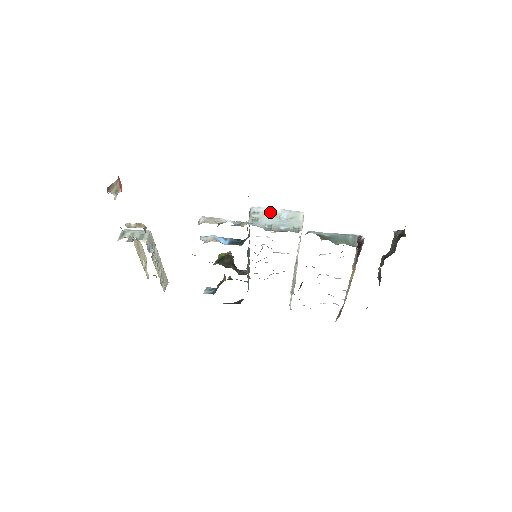
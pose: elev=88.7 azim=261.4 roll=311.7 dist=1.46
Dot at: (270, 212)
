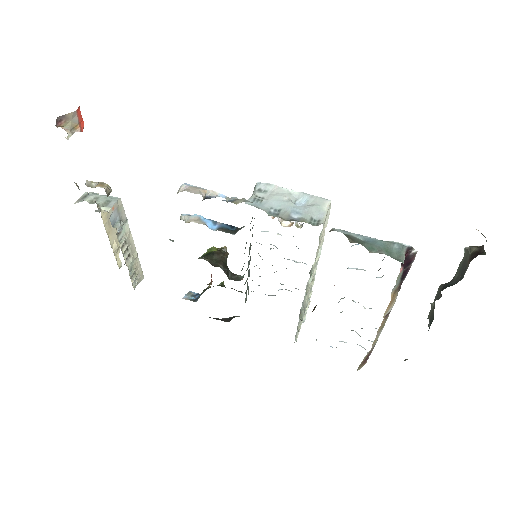
Dot at: (282, 193)
